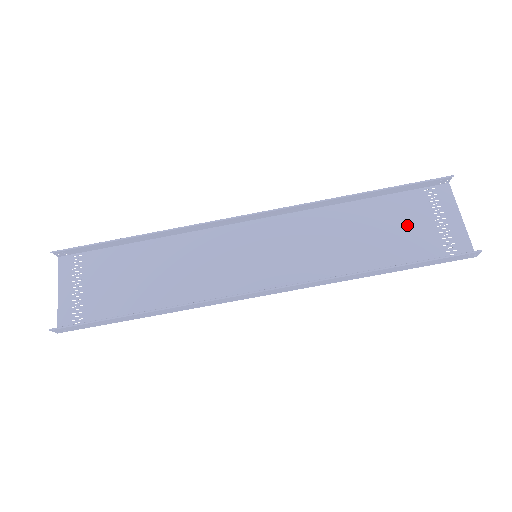
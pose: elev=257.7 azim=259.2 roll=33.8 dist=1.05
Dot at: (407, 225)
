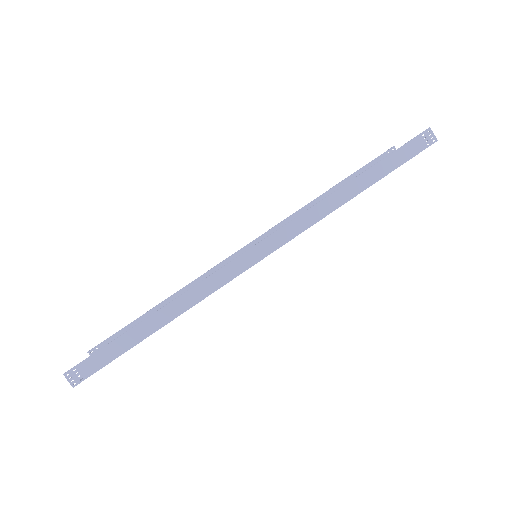
Dot at: occluded
